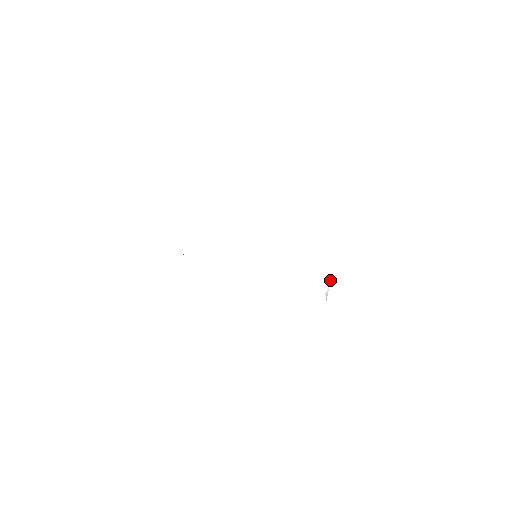
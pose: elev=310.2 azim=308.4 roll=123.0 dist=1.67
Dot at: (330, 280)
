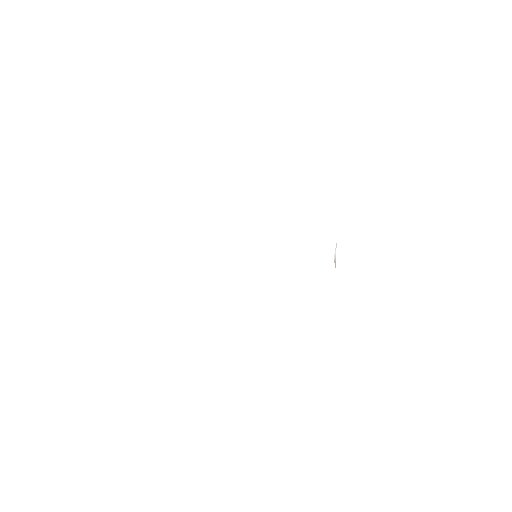
Dot at: (336, 245)
